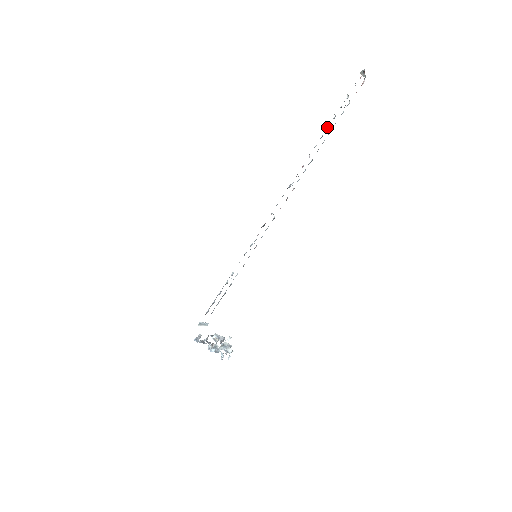
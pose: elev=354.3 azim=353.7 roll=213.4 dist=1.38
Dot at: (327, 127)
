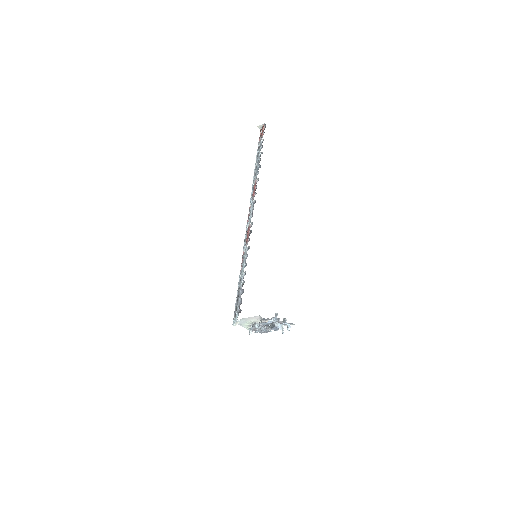
Dot at: (258, 160)
